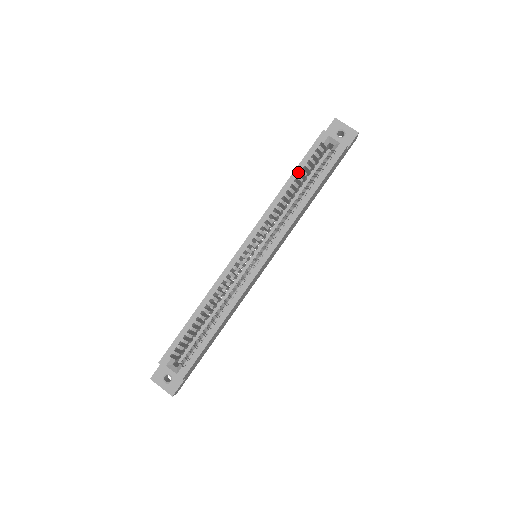
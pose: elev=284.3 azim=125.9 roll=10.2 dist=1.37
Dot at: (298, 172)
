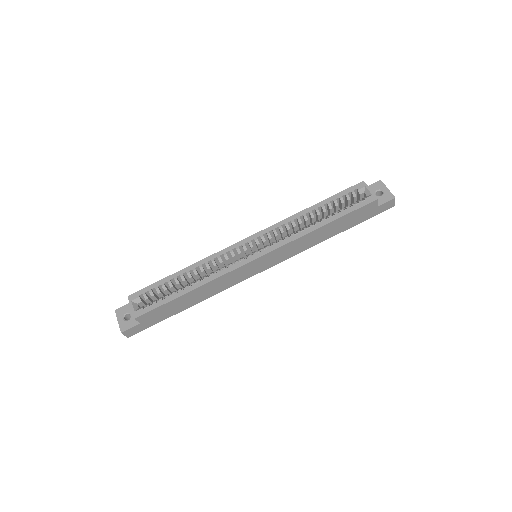
Dot at: (325, 203)
